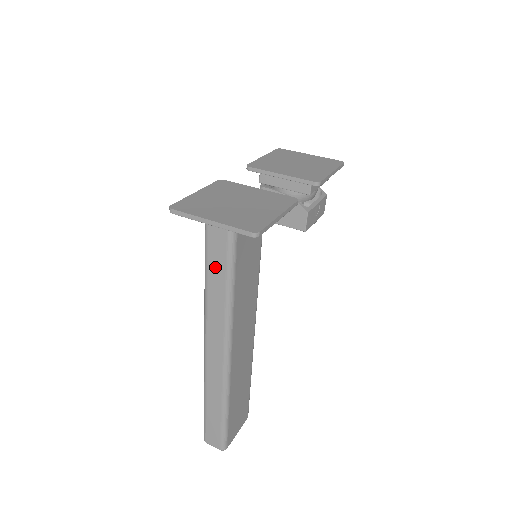
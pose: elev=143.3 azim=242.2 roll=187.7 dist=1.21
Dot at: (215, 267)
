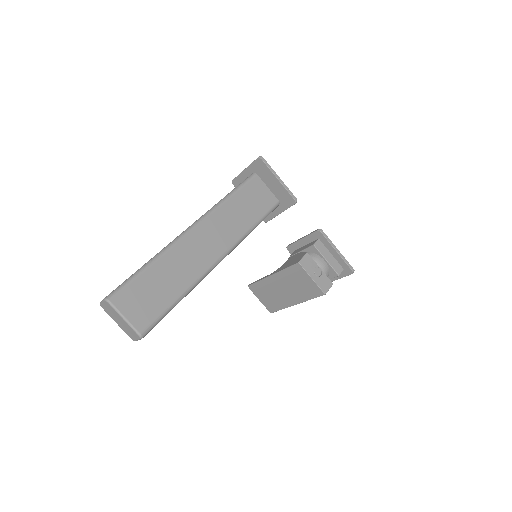
Dot at: occluded
